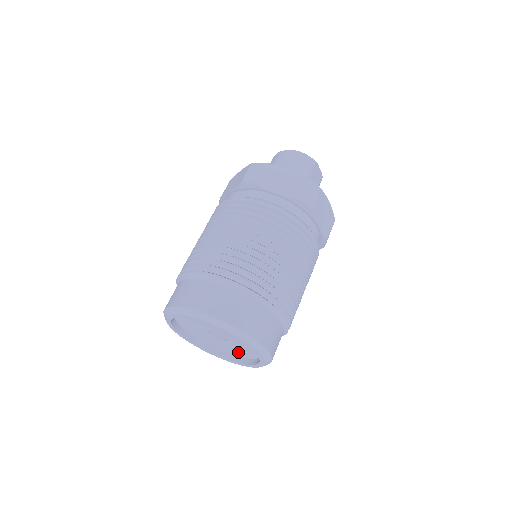
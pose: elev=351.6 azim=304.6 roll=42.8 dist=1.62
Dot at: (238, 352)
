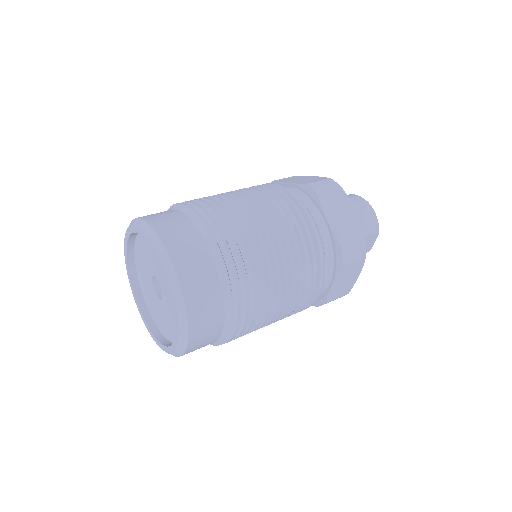
Dot at: (159, 319)
